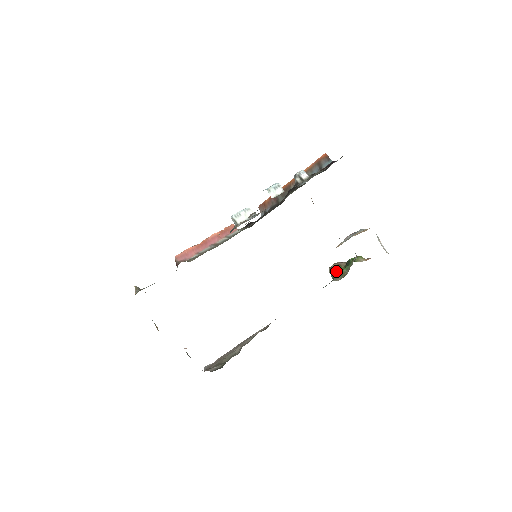
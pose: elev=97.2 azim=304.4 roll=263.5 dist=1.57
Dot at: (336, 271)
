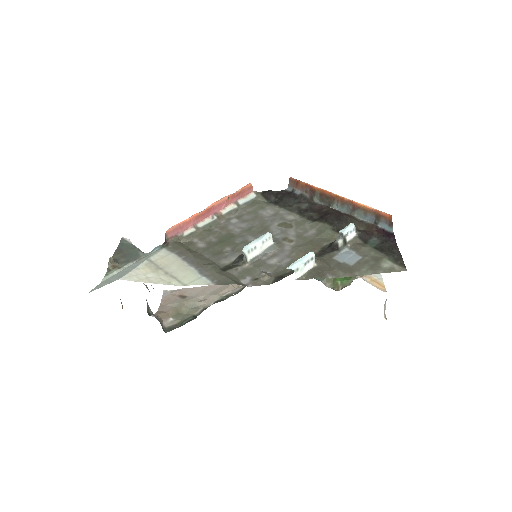
Dot at: occluded
